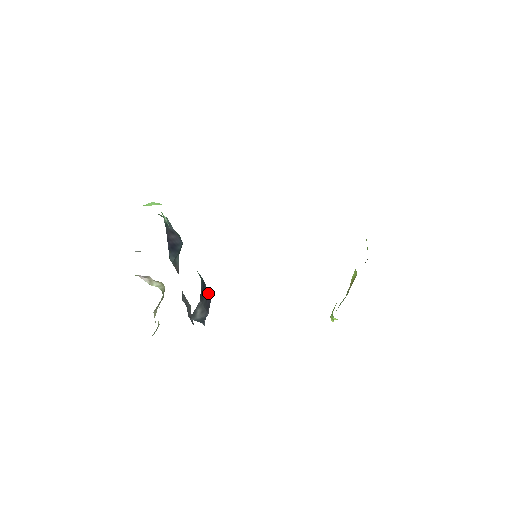
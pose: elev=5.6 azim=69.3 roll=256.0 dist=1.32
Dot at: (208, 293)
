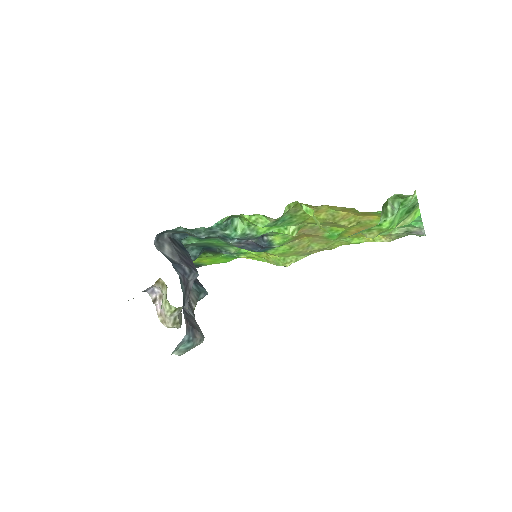
Dot at: (192, 263)
